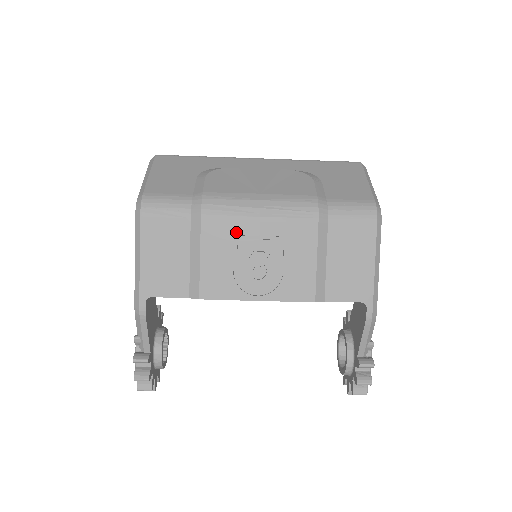
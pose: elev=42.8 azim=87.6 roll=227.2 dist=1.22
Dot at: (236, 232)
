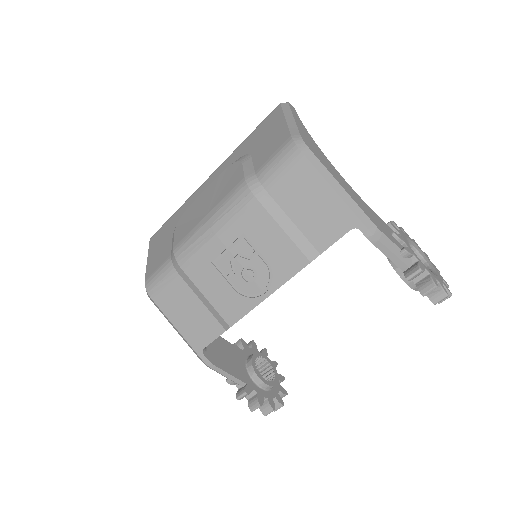
Dot at: (210, 259)
